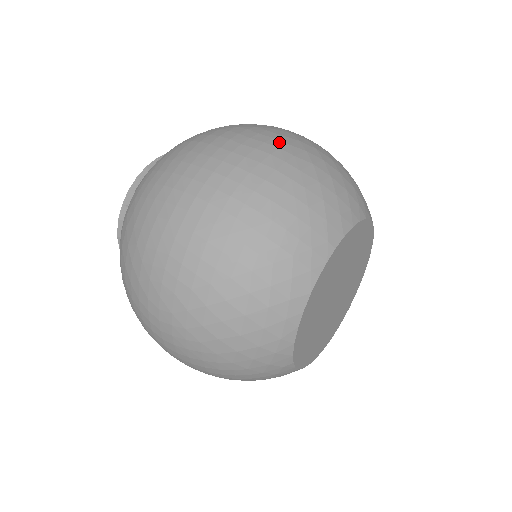
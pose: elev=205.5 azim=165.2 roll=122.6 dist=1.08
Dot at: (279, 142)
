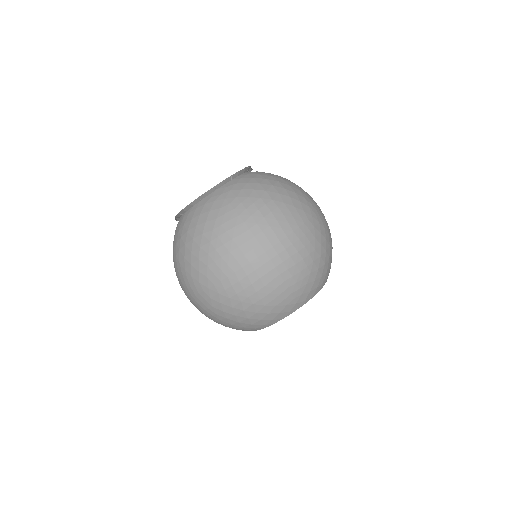
Dot at: (312, 236)
